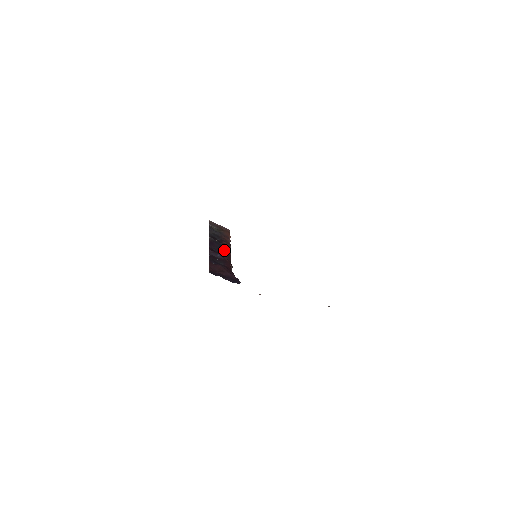
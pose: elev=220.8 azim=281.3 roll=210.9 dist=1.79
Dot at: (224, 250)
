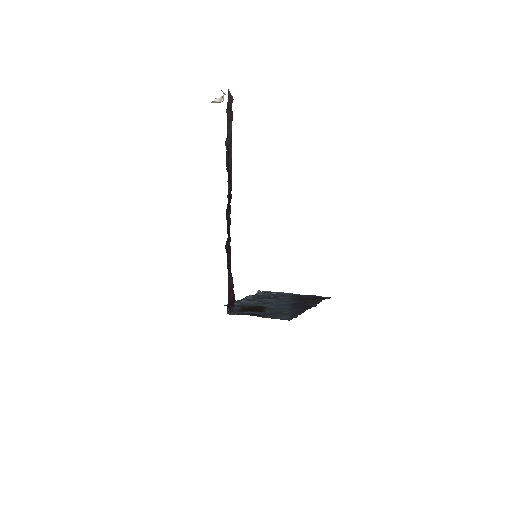
Dot at: occluded
